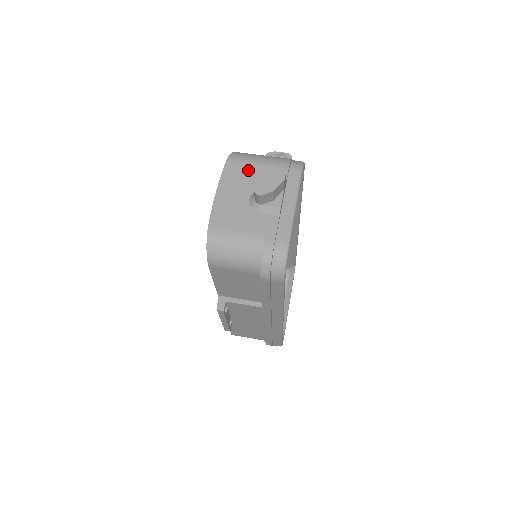
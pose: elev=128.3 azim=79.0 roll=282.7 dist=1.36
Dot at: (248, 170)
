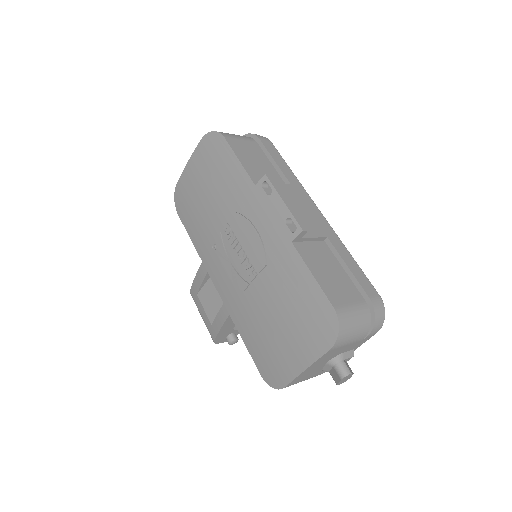
Dot at: occluded
